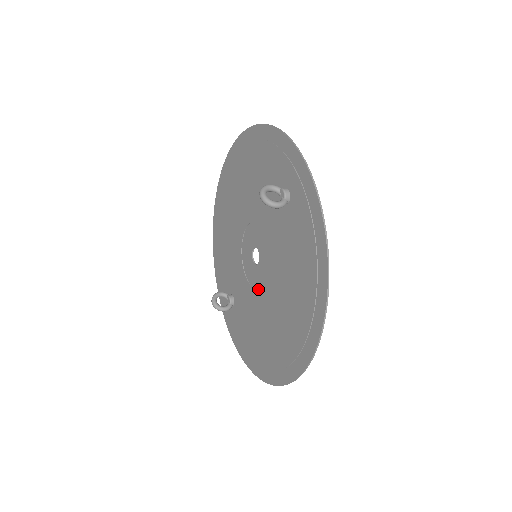
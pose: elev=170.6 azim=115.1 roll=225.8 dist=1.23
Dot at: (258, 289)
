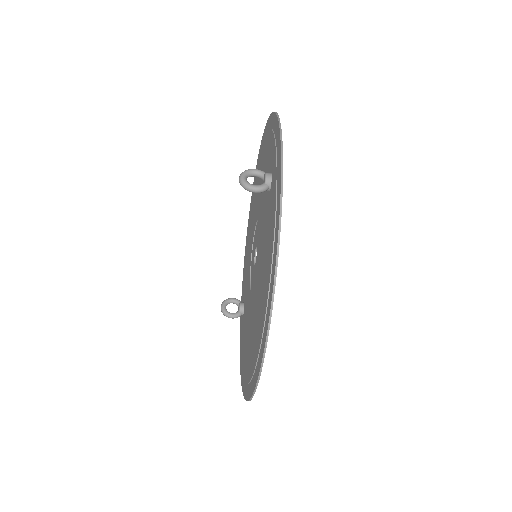
Dot at: (252, 292)
